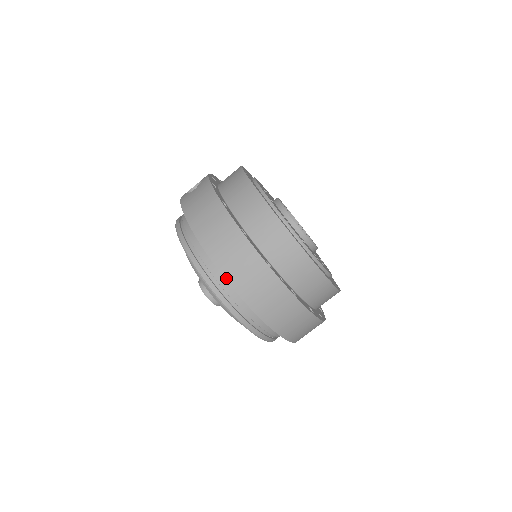
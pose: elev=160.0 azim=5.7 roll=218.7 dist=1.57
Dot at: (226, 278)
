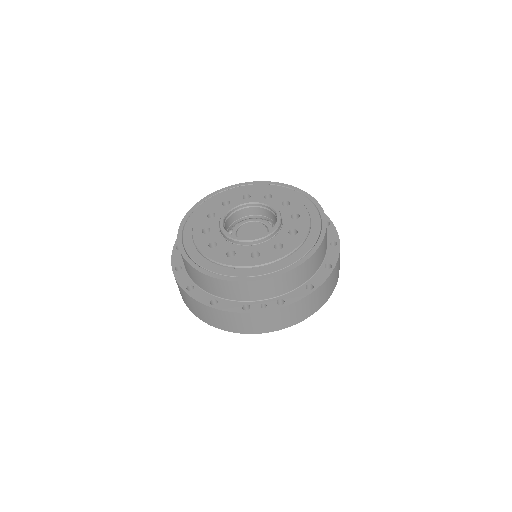
Dot at: occluded
